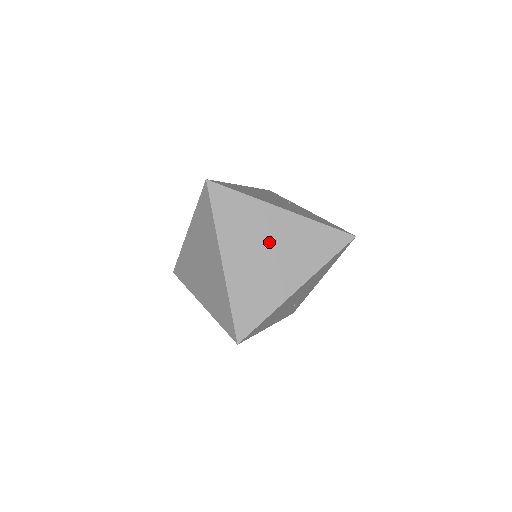
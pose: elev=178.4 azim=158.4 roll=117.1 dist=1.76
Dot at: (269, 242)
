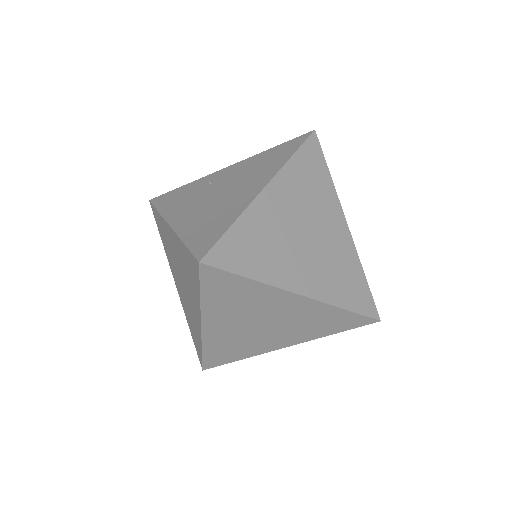
Dot at: (296, 227)
